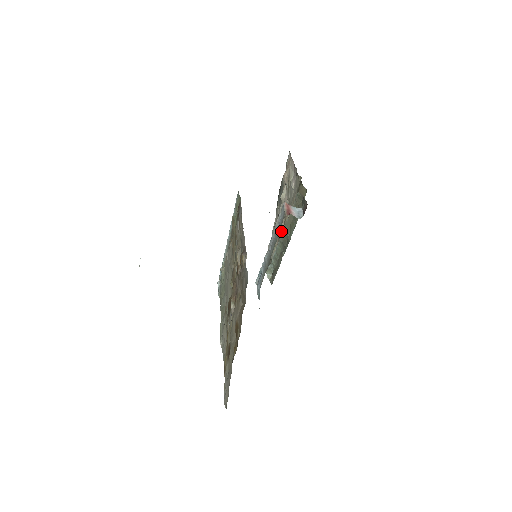
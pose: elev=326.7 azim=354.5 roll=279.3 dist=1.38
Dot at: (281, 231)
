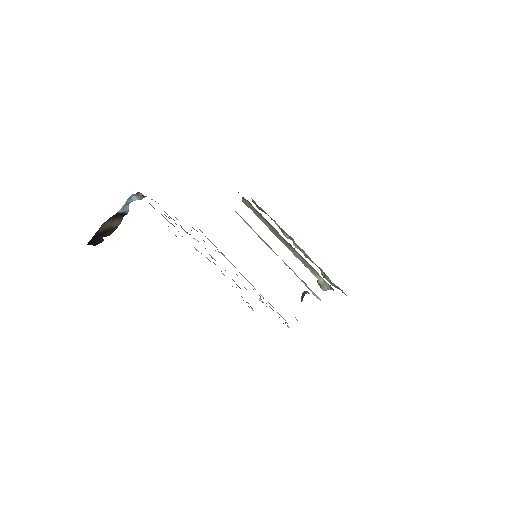
Dot at: (307, 257)
